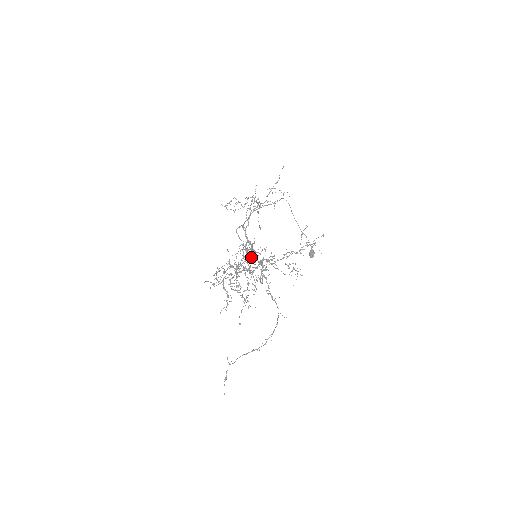
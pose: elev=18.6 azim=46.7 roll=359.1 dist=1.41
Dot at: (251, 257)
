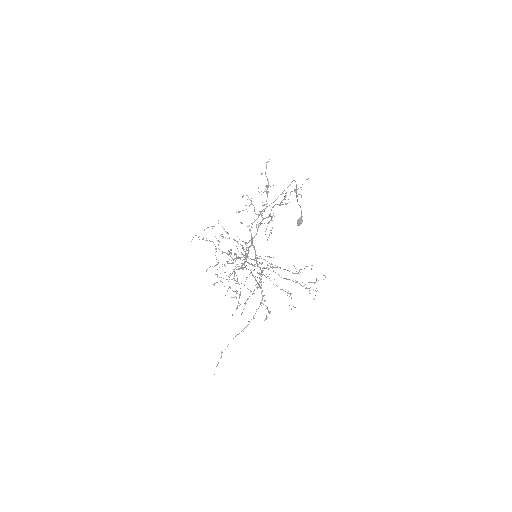
Dot at: occluded
